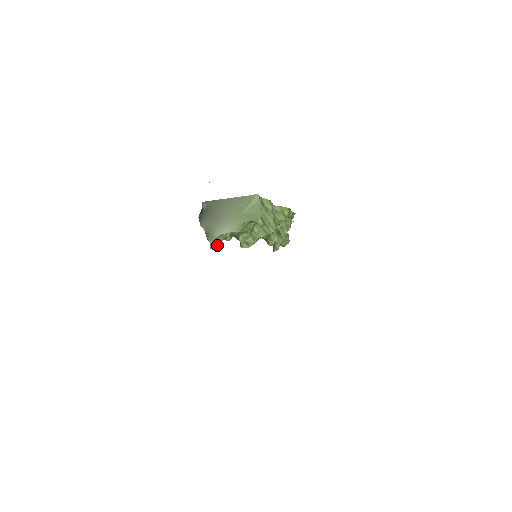
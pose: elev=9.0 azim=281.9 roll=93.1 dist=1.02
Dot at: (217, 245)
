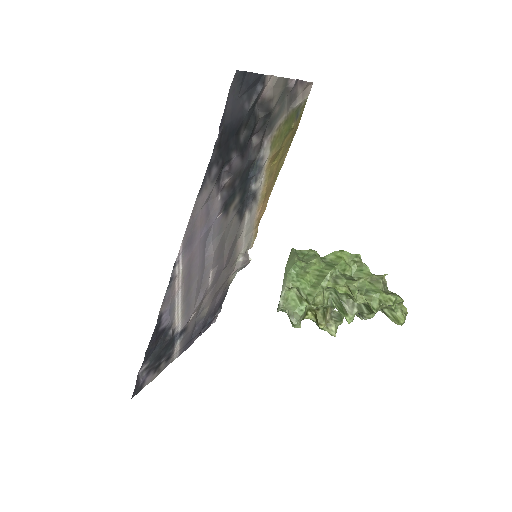
Dot at: (293, 317)
